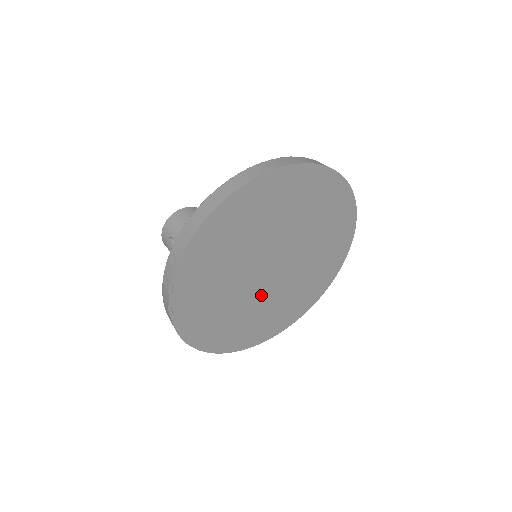
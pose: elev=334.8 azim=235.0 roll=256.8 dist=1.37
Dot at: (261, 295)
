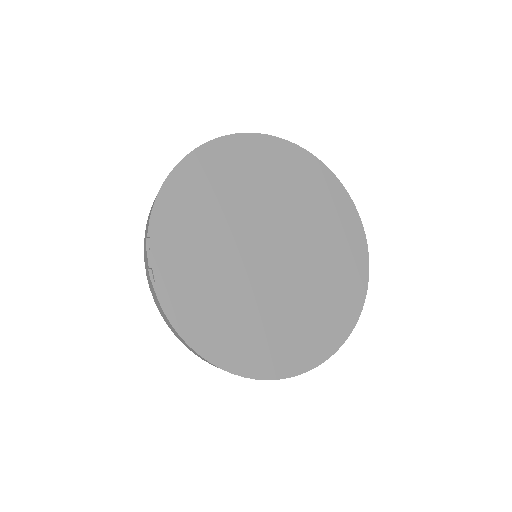
Dot at: (268, 289)
